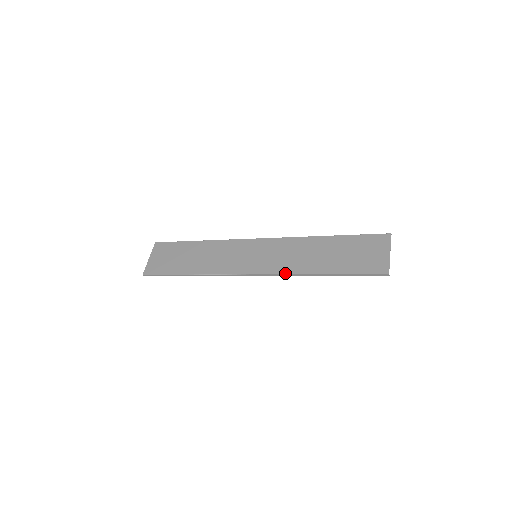
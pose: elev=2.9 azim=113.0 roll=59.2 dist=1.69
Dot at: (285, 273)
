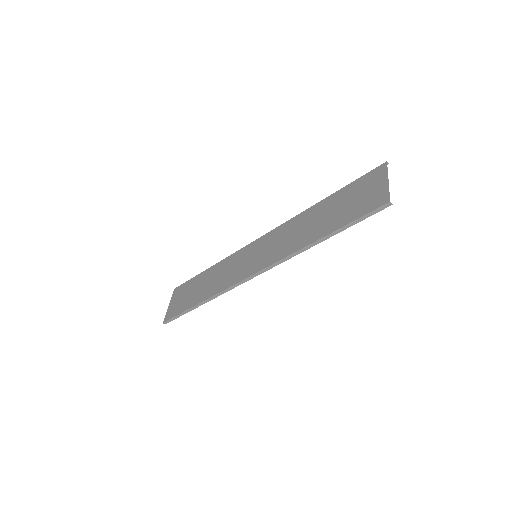
Dot at: (282, 258)
